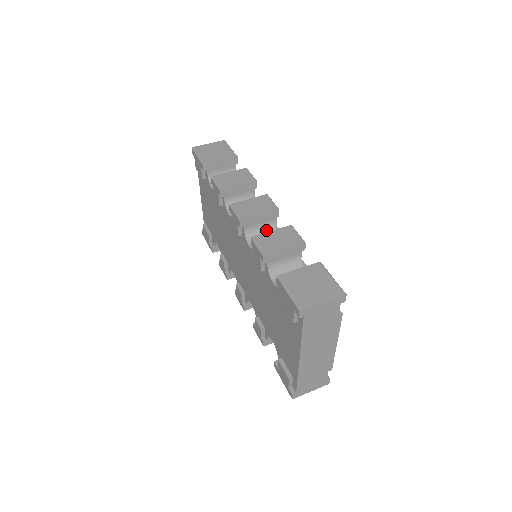
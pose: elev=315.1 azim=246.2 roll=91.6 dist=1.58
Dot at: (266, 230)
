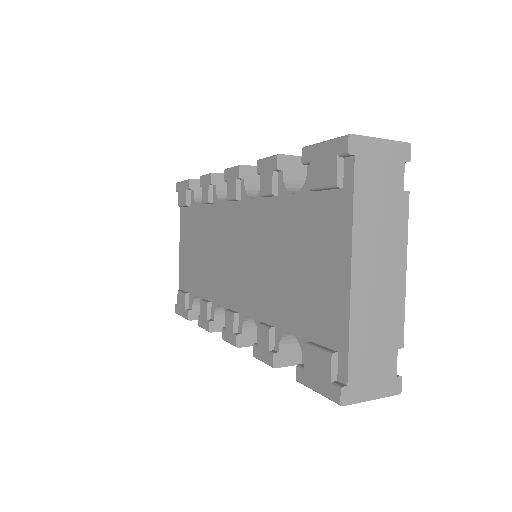
Dot at: occluded
